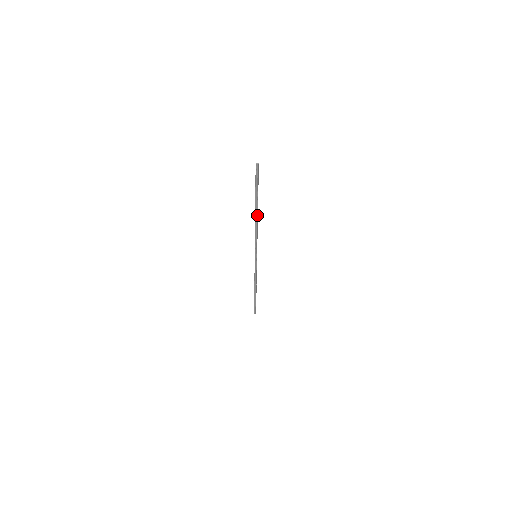
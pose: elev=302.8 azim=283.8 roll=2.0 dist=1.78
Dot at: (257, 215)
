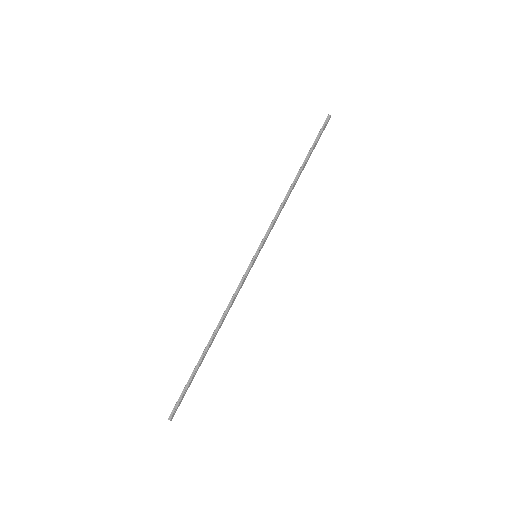
Dot at: (296, 181)
